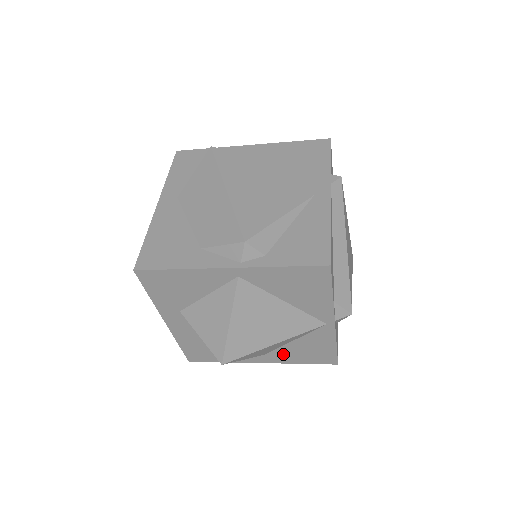
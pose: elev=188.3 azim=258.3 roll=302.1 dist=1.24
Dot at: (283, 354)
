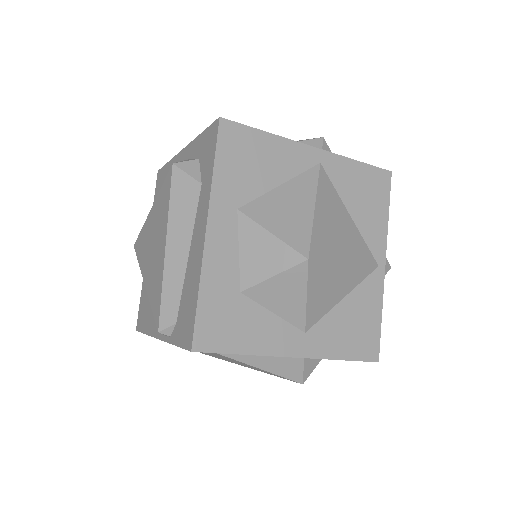
Dot at: (327, 332)
